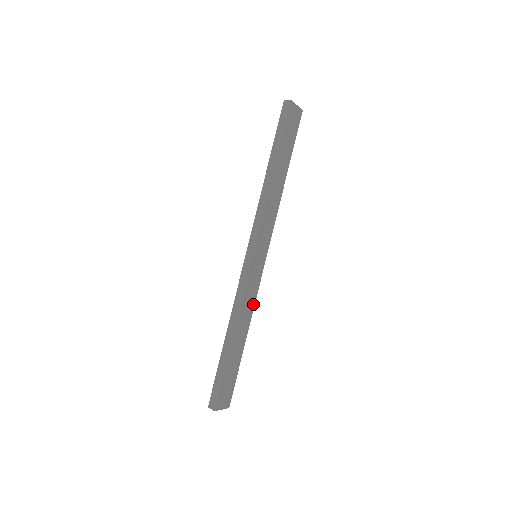
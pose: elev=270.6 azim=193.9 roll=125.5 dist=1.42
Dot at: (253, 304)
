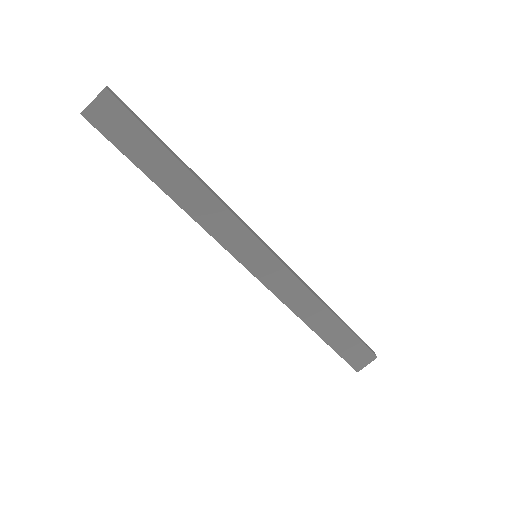
Dot at: (303, 289)
